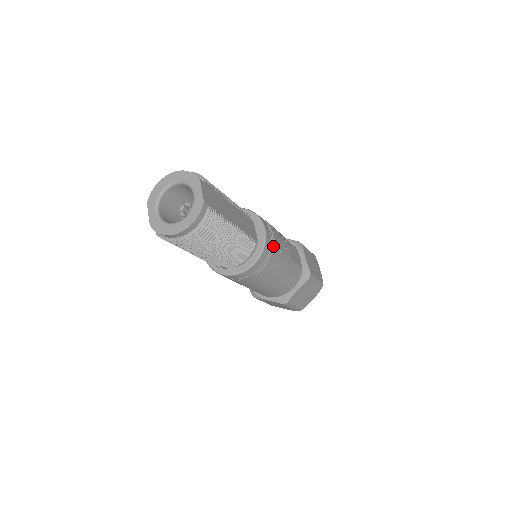
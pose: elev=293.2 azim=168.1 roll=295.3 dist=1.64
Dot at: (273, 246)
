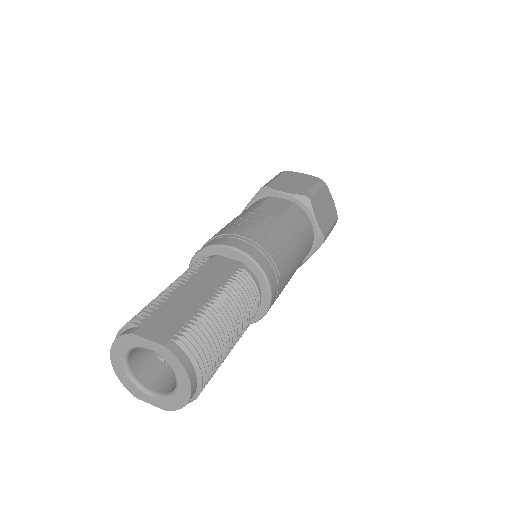
Dot at: (256, 244)
